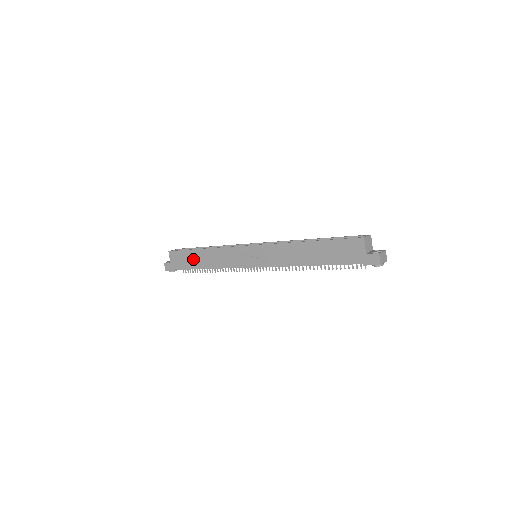
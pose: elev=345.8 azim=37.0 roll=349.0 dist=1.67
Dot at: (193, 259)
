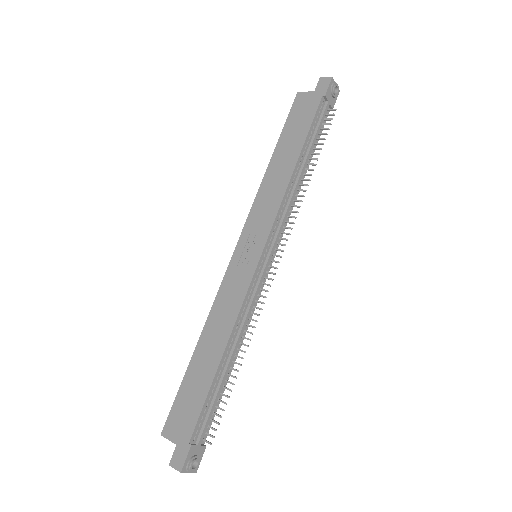
Dot at: (198, 377)
